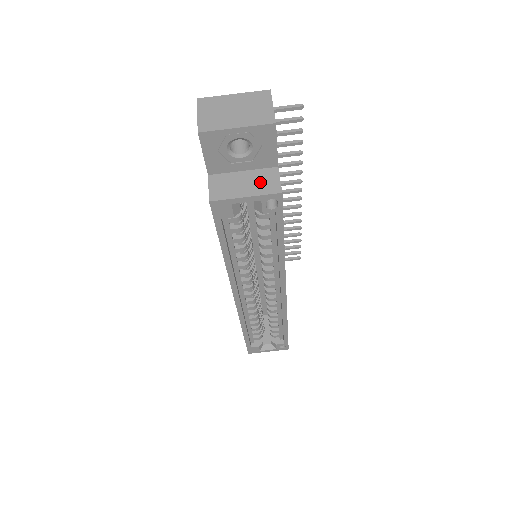
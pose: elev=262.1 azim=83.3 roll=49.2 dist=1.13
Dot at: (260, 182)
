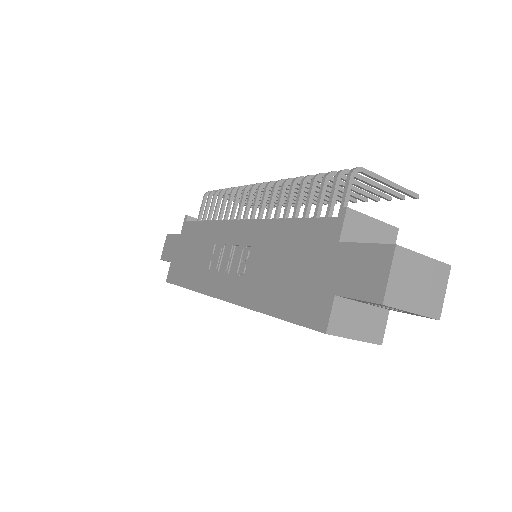
Dot at: (371, 325)
